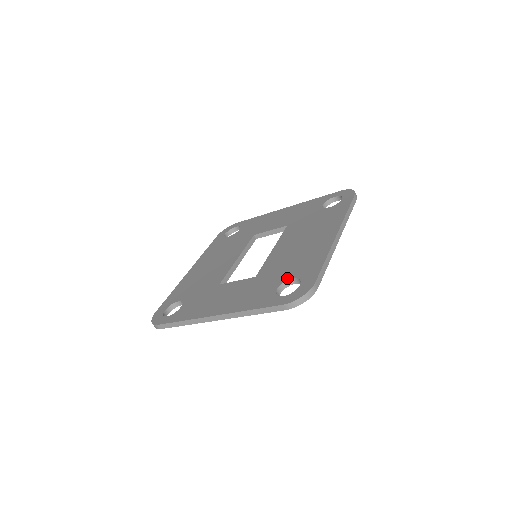
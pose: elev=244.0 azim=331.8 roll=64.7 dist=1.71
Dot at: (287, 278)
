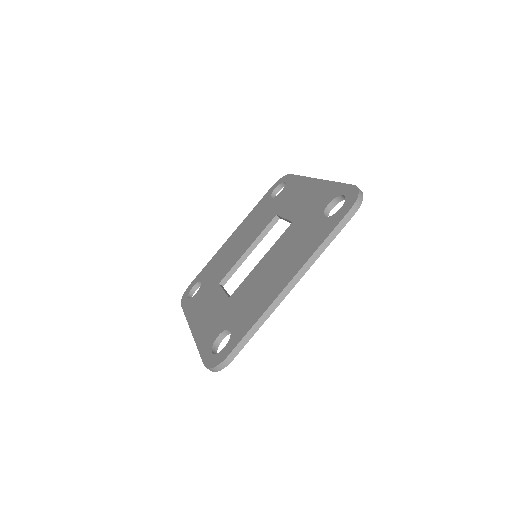
Dot at: (229, 326)
